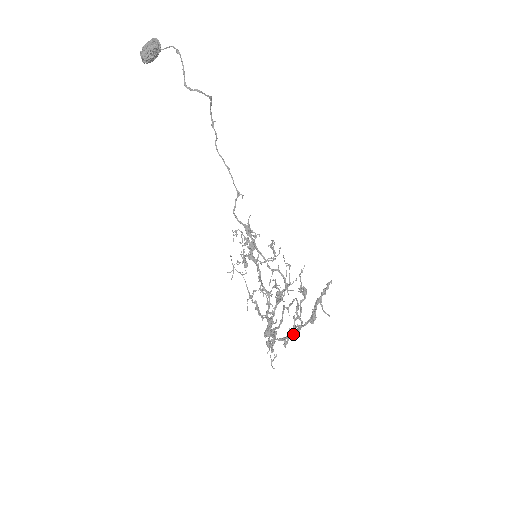
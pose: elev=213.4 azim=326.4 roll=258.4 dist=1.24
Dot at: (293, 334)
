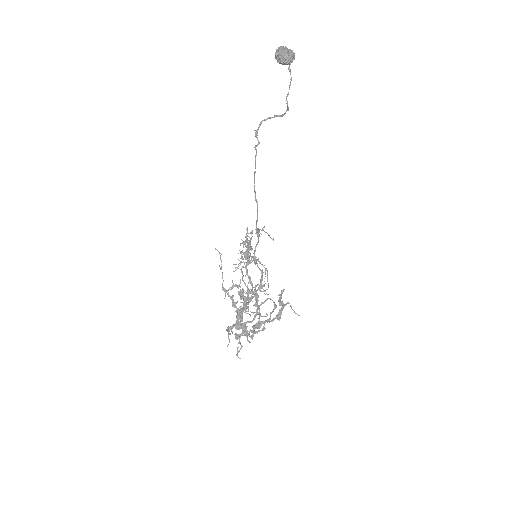
Dot at: occluded
